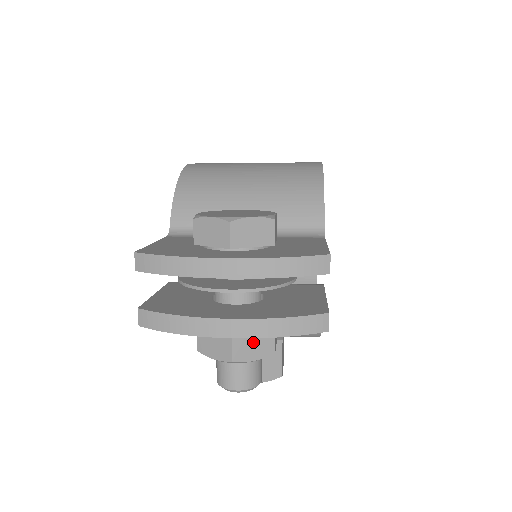
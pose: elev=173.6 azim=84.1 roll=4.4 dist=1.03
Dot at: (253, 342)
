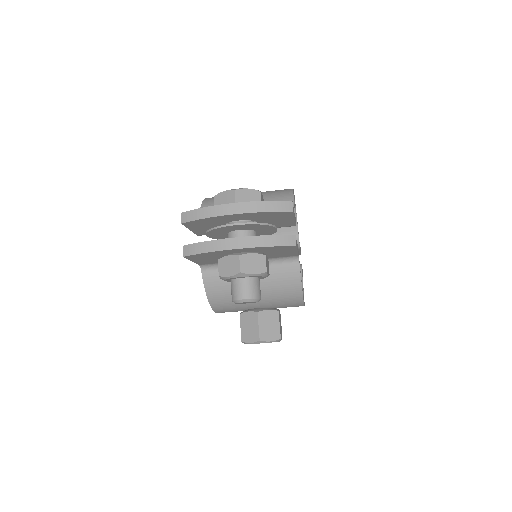
Dot at: (253, 262)
